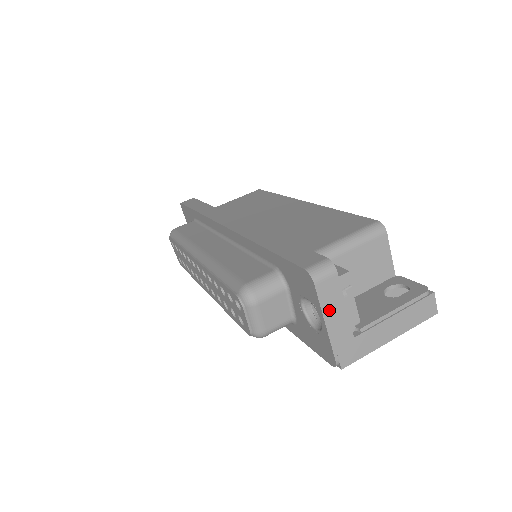
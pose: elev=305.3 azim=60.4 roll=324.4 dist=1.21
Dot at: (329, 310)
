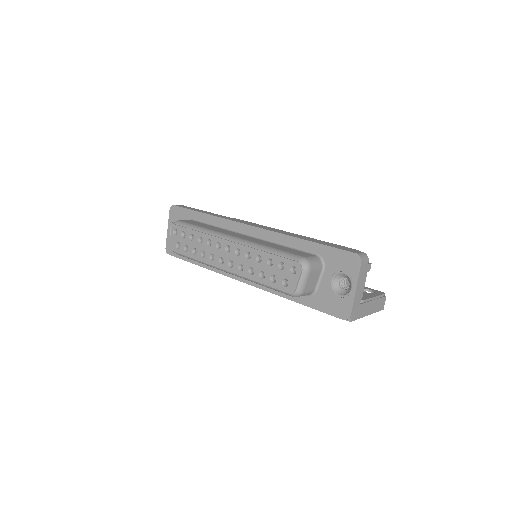
Dot at: (360, 281)
